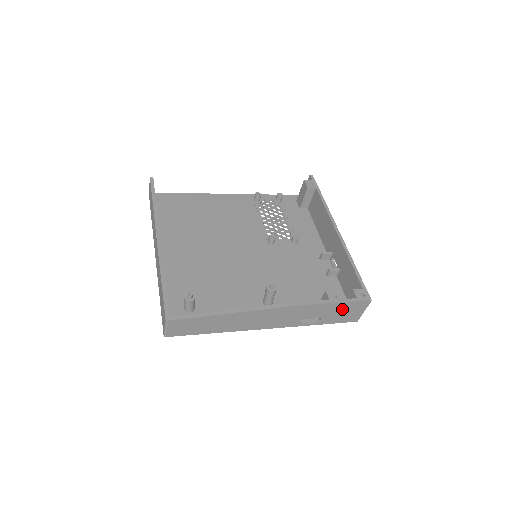
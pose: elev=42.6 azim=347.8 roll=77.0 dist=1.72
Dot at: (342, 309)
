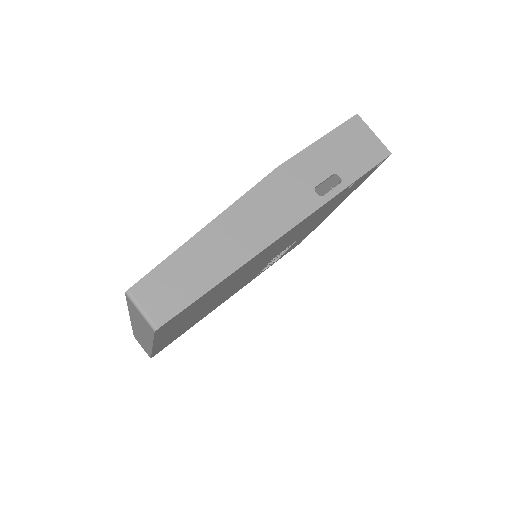
Dot at: (341, 146)
